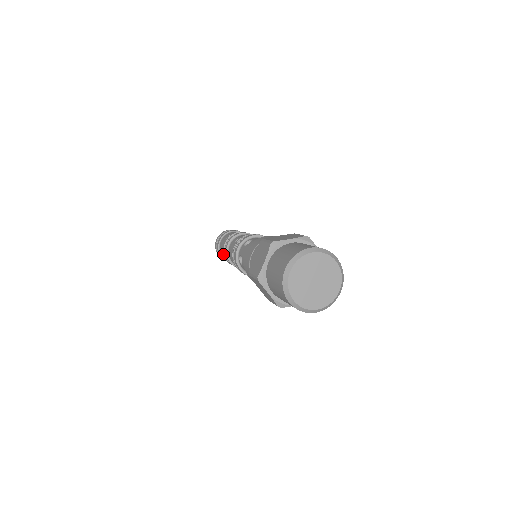
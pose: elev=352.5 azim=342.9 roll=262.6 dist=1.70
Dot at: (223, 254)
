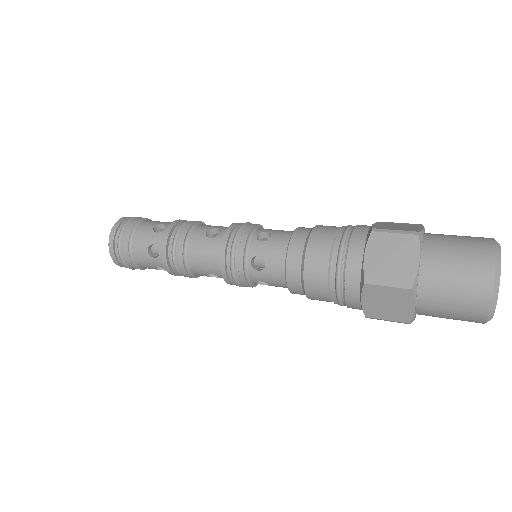
Dot at: (162, 256)
